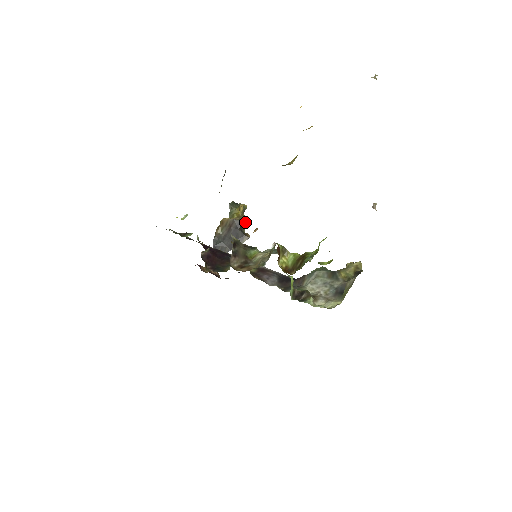
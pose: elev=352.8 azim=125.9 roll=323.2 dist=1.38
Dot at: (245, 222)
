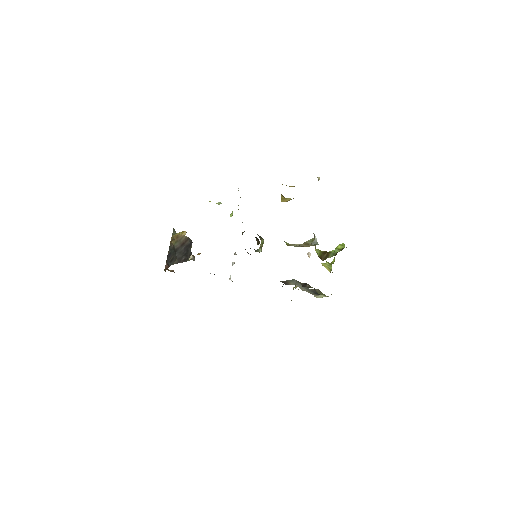
Dot at: (191, 245)
